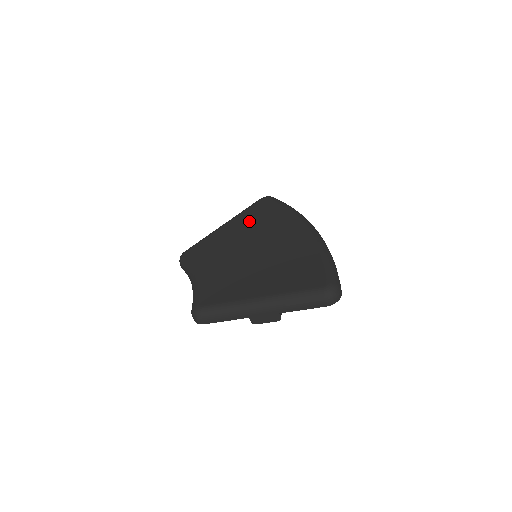
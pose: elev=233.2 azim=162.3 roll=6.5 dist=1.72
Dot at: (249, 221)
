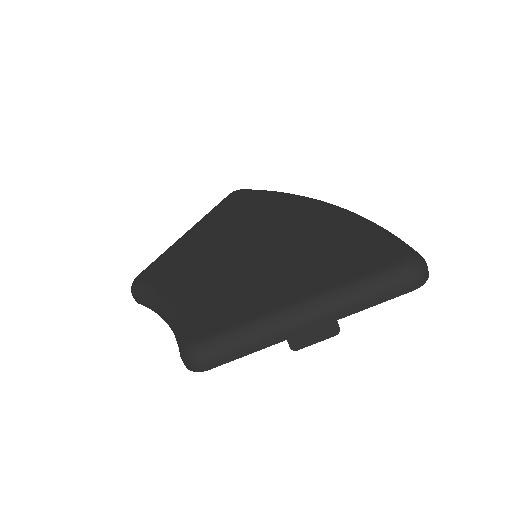
Dot at: (226, 218)
